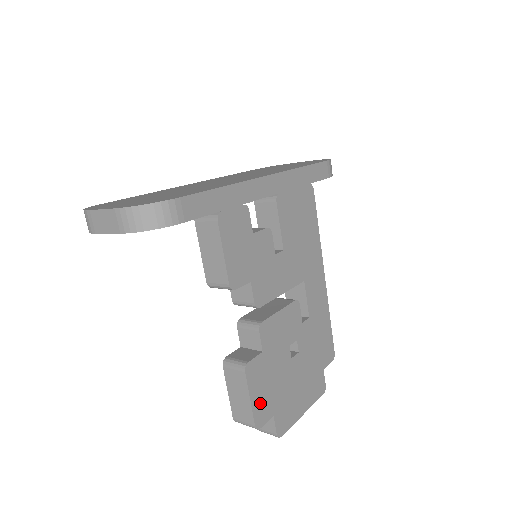
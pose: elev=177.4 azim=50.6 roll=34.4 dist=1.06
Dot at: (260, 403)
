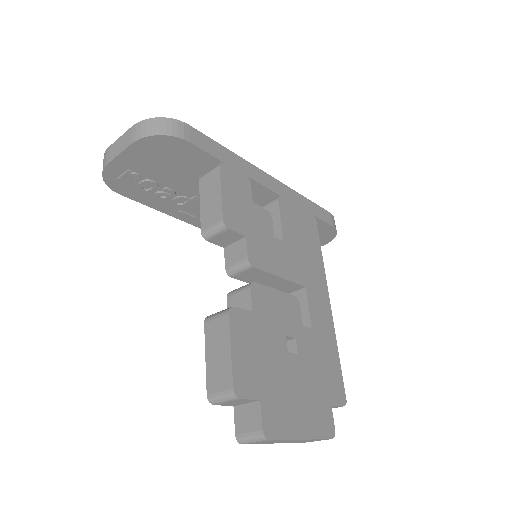
Dot at: (243, 366)
